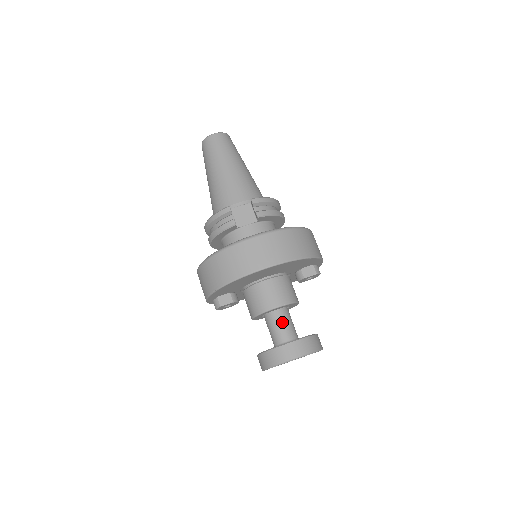
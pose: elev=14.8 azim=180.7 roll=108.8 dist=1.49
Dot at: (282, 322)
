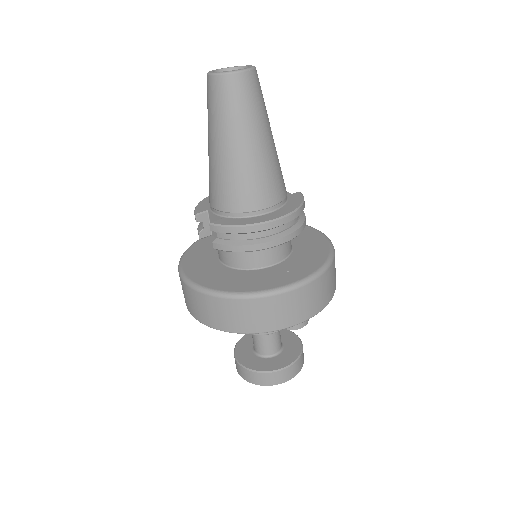
Dot at: (255, 336)
